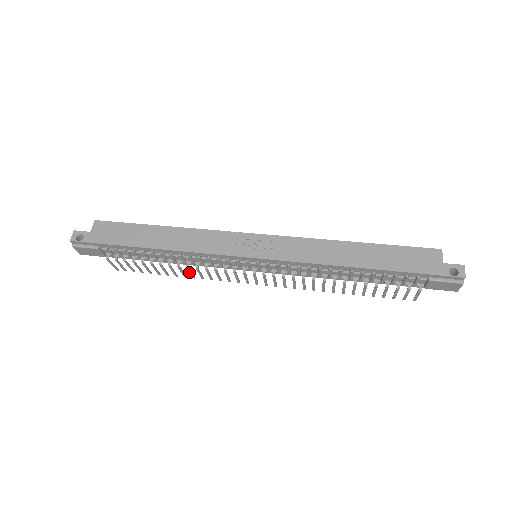
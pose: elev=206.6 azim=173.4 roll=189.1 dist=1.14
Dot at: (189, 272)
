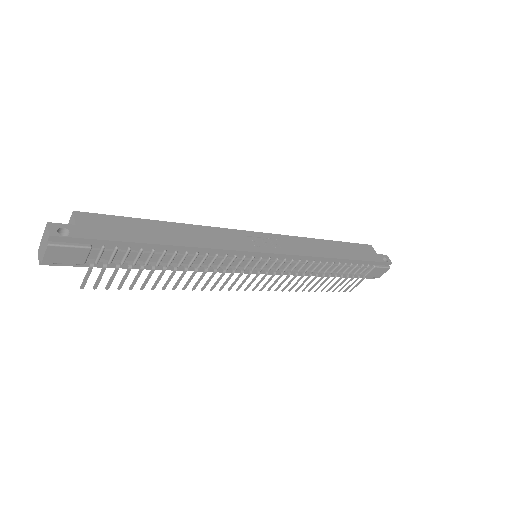
Dot at: (188, 280)
